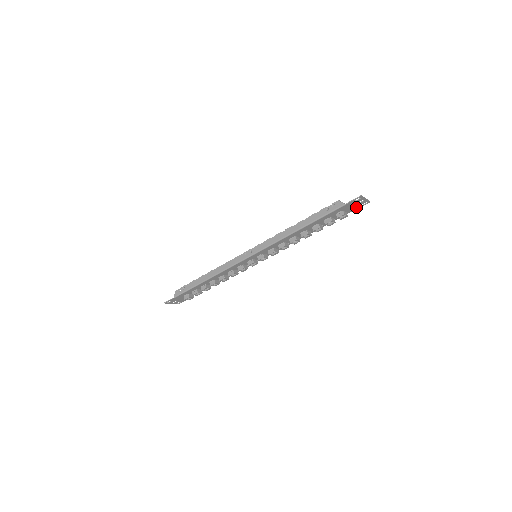
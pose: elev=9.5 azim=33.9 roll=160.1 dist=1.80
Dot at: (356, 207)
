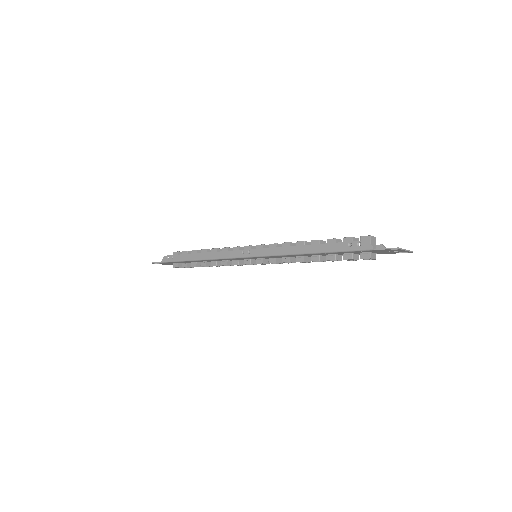
Dot at: (391, 252)
